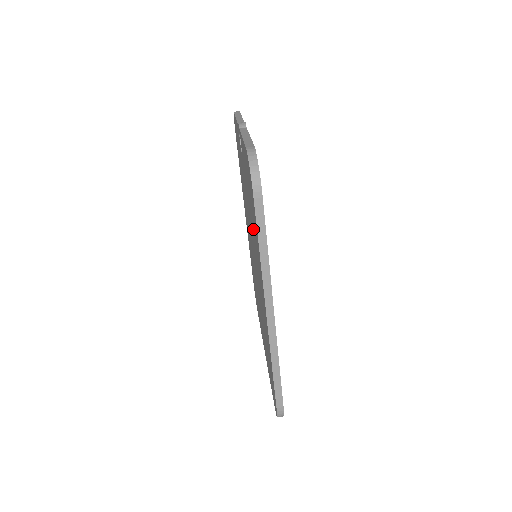
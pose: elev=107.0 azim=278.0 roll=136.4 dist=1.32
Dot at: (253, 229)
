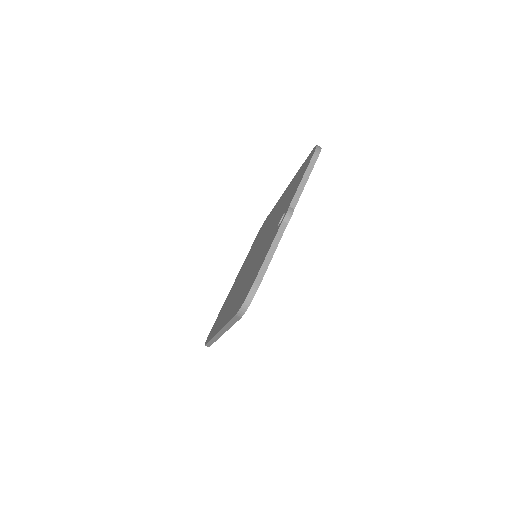
Dot at: (246, 282)
